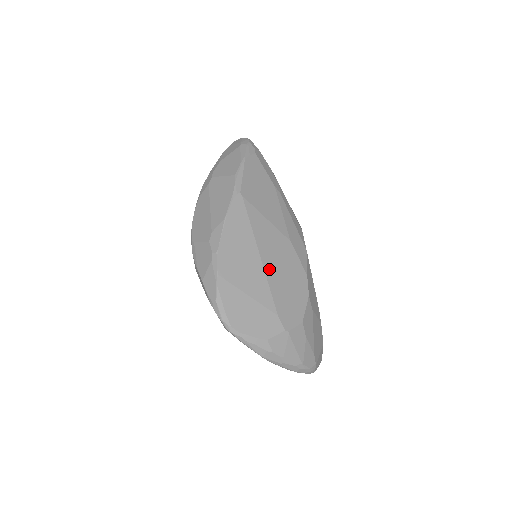
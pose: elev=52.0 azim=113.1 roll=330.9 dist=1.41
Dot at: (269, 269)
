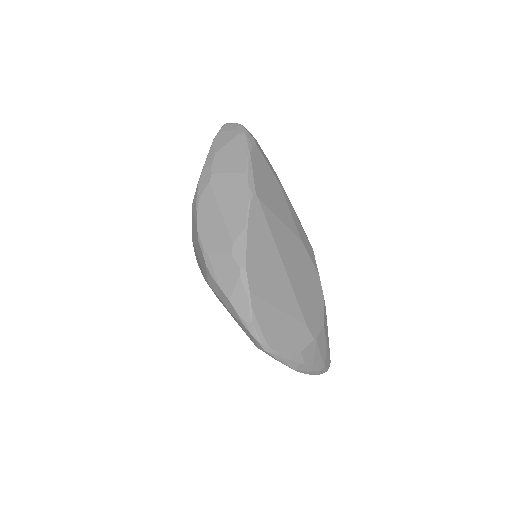
Dot at: (292, 277)
